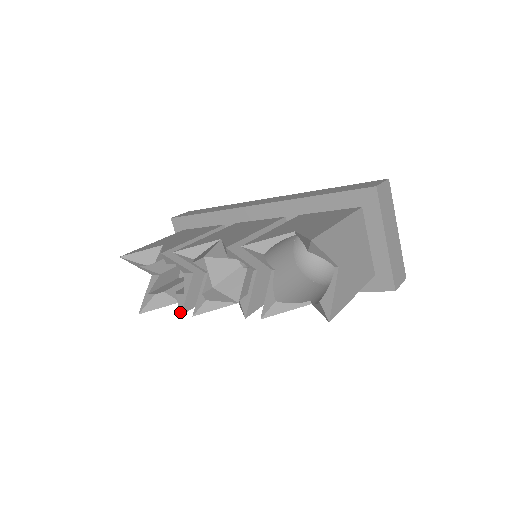
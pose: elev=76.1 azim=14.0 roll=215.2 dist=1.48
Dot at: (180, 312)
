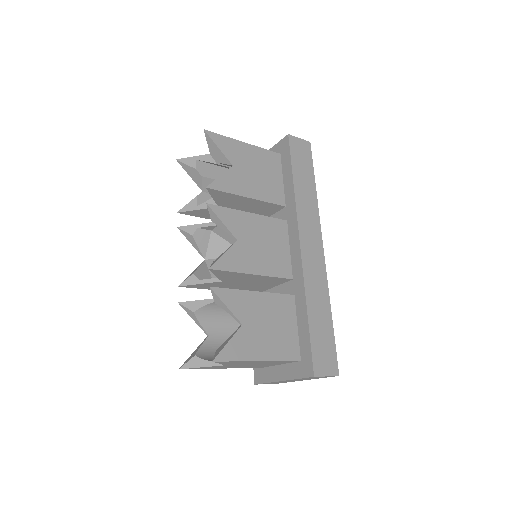
Dot at: (180, 211)
